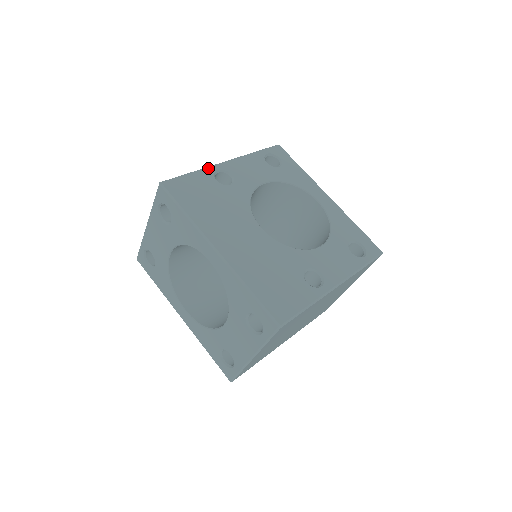
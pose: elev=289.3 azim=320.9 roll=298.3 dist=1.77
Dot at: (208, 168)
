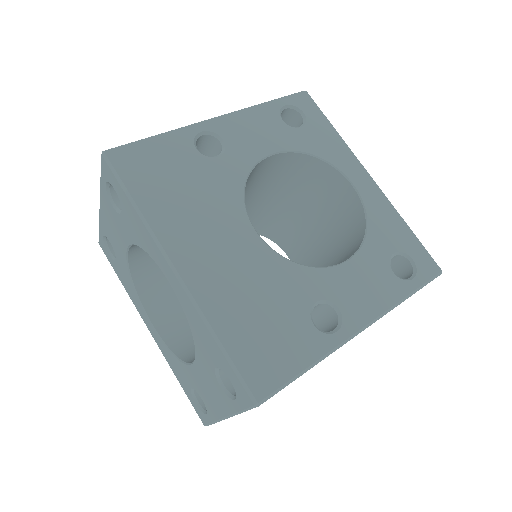
Dot at: (186, 128)
